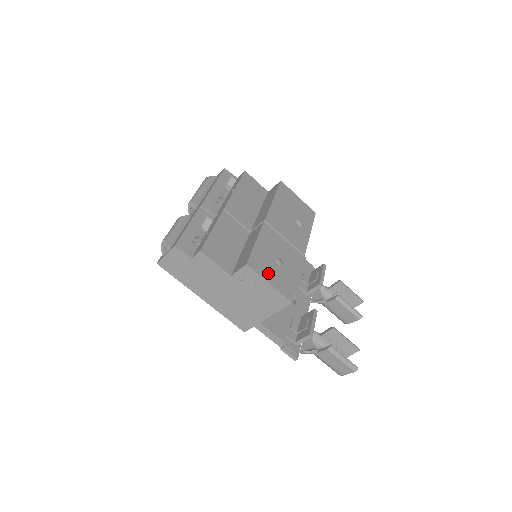
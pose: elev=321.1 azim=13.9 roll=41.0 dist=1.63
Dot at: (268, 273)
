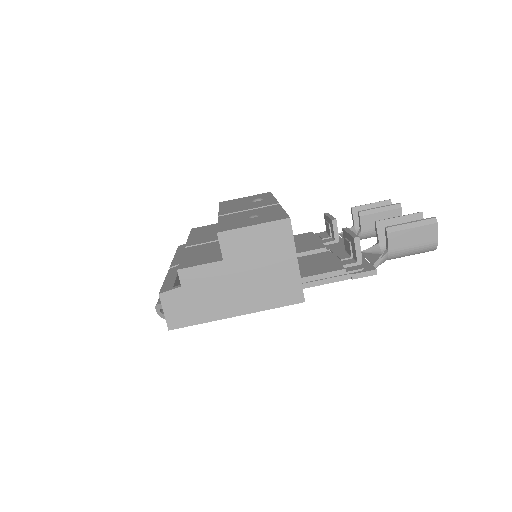
Dot at: (246, 224)
